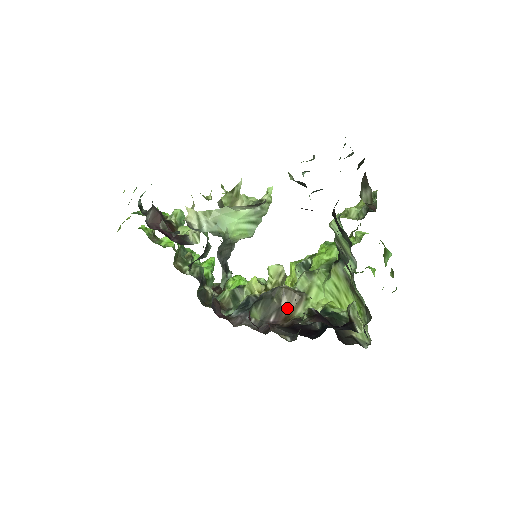
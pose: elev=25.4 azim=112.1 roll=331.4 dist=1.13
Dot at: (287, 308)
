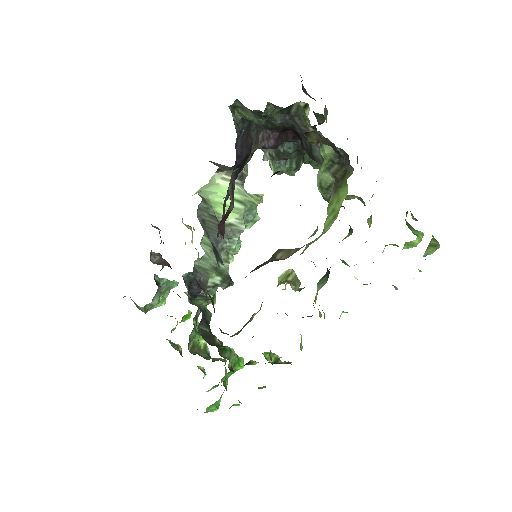
Dot at: (282, 258)
